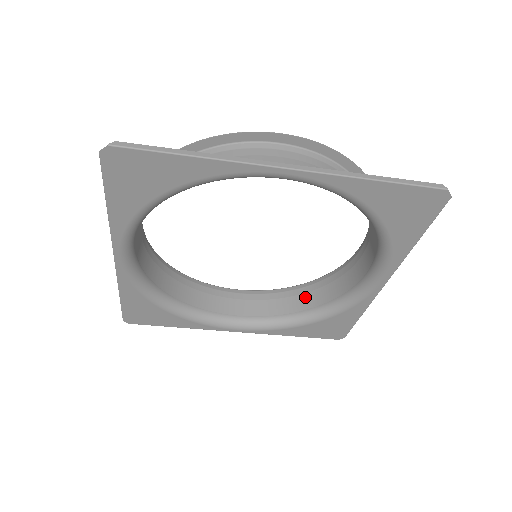
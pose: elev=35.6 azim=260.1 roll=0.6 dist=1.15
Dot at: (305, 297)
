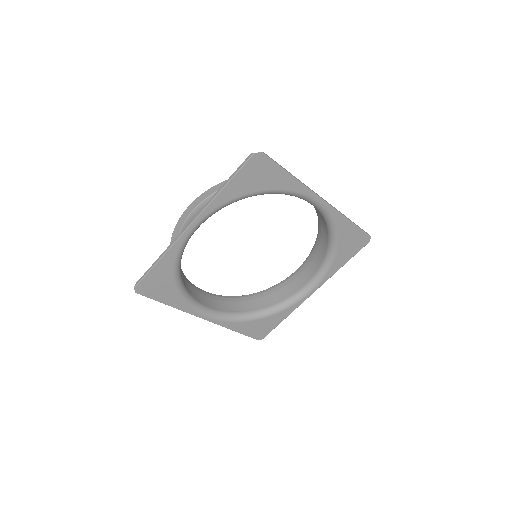
Dot at: (250, 302)
